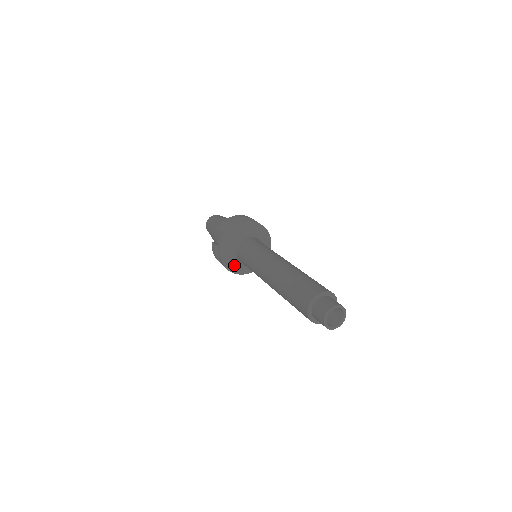
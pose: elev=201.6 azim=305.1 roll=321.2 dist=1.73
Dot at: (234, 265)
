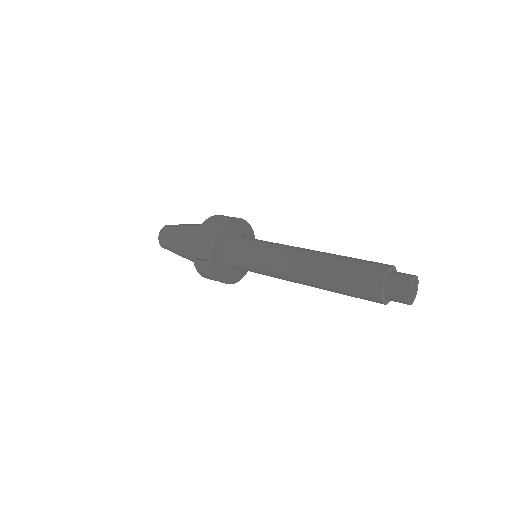
Dot at: (229, 275)
